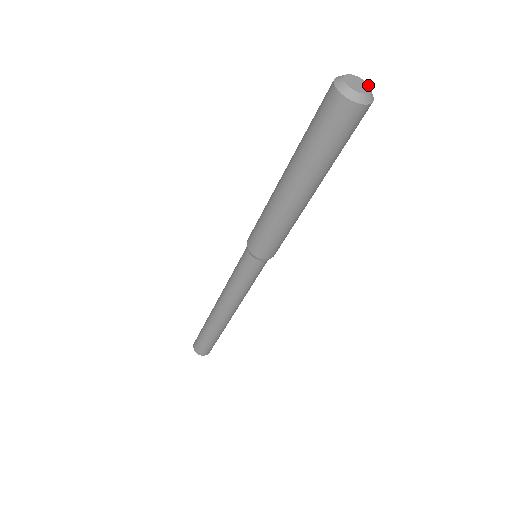
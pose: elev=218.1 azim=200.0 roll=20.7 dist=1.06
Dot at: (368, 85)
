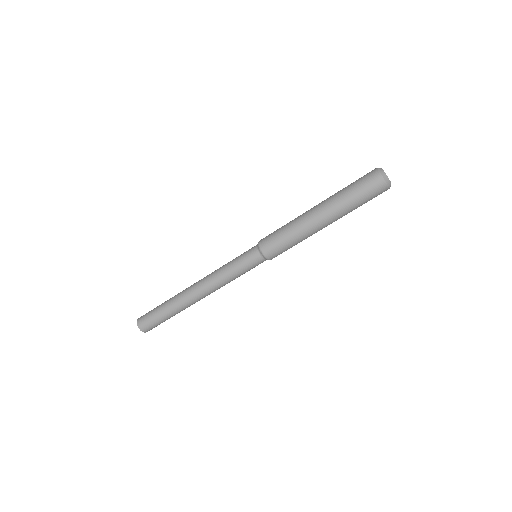
Dot at: occluded
